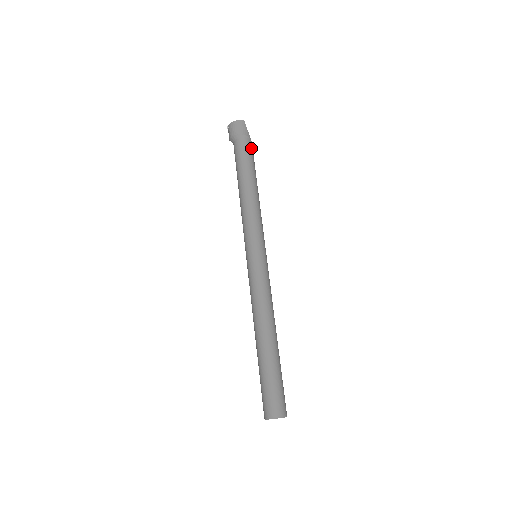
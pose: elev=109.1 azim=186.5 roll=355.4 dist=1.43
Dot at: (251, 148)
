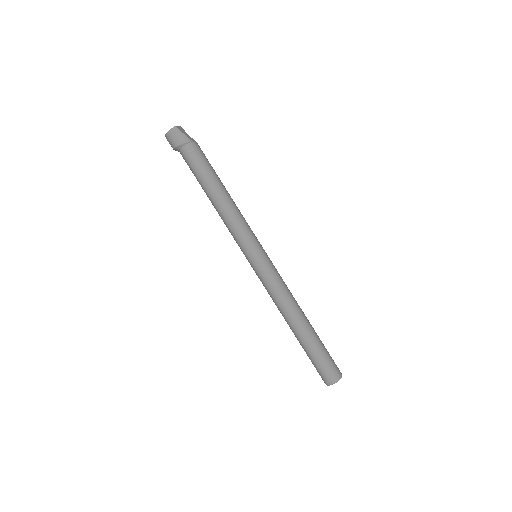
Dot at: (197, 151)
